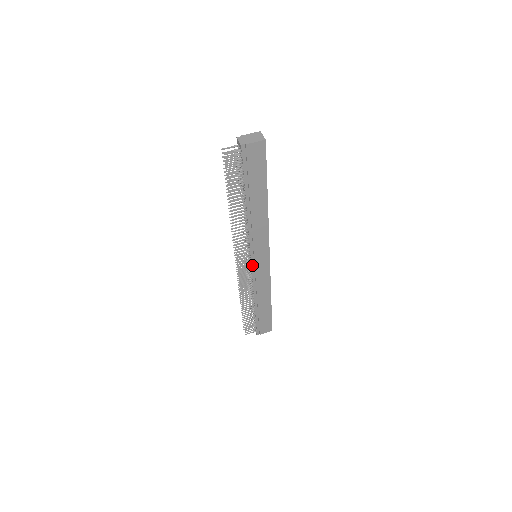
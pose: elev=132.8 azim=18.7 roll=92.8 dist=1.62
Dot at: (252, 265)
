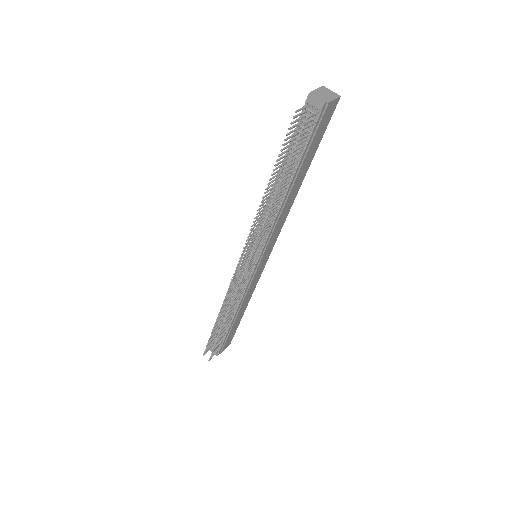
Dot at: (255, 268)
